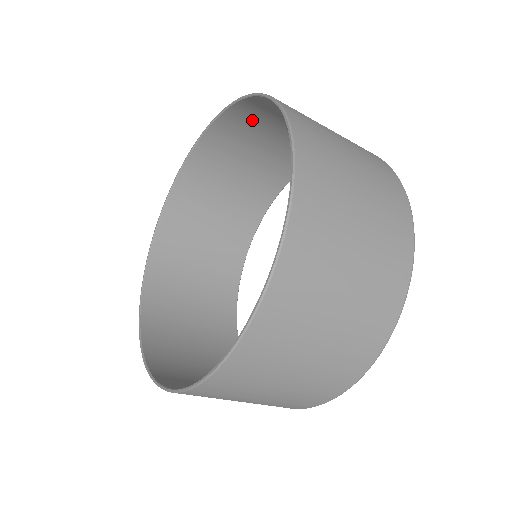
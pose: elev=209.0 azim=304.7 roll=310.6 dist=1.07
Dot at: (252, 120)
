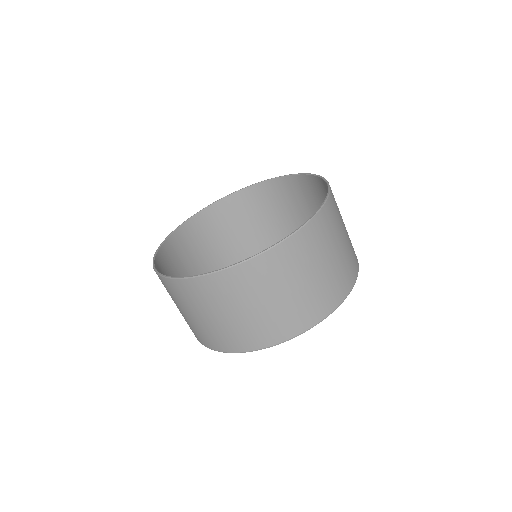
Dot at: (206, 226)
